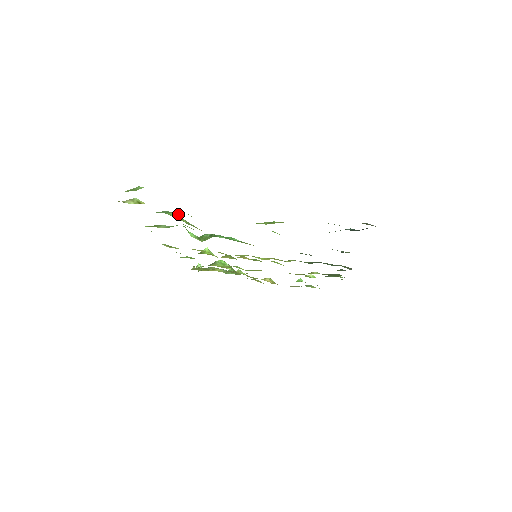
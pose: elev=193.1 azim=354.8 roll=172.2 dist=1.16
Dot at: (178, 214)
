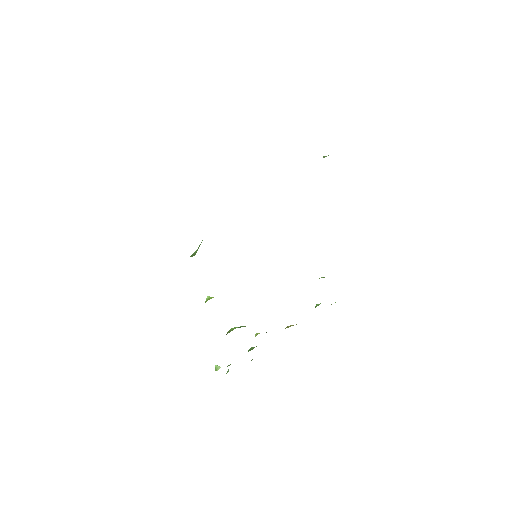
Dot at: occluded
